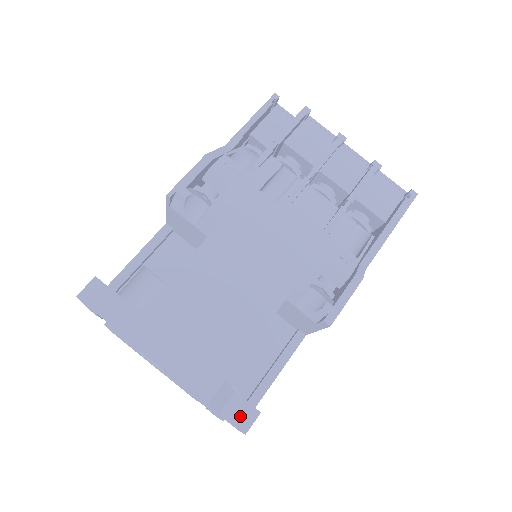
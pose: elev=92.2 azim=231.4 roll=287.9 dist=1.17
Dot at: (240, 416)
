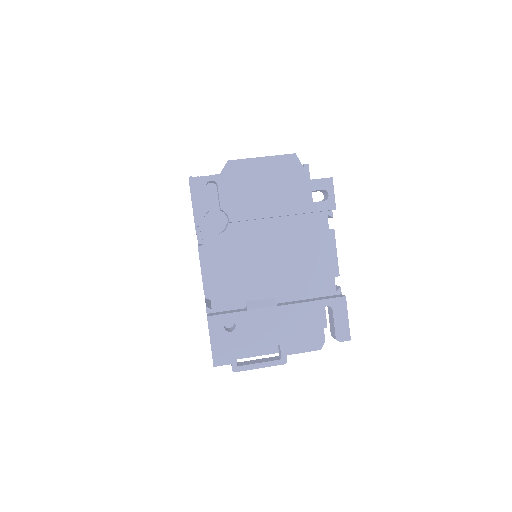
Dot at: occluded
